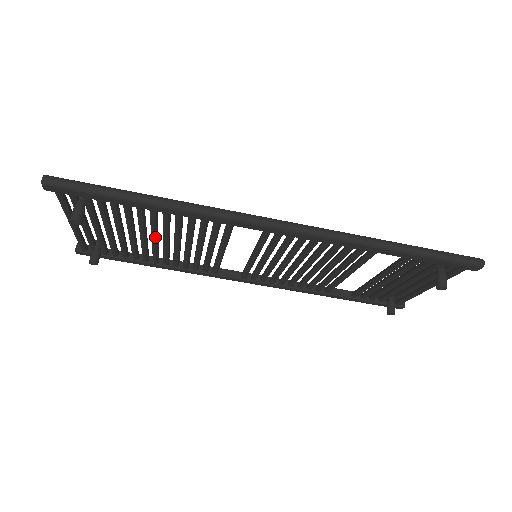
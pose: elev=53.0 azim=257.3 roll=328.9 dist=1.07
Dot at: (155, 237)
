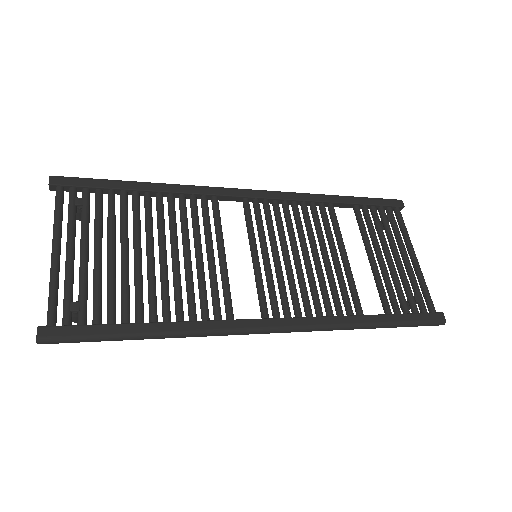
Dot at: (151, 263)
